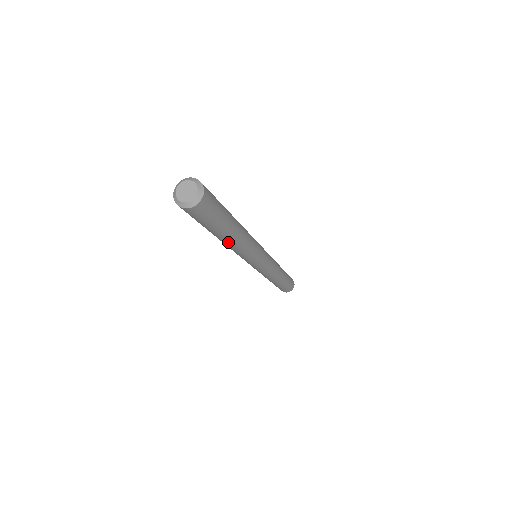
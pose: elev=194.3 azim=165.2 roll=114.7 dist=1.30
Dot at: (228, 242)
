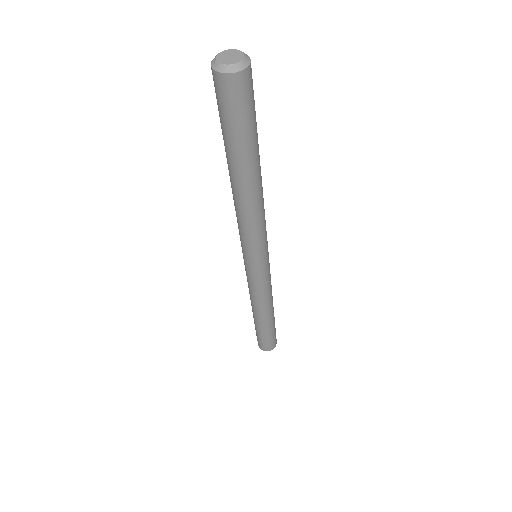
Dot at: (256, 184)
